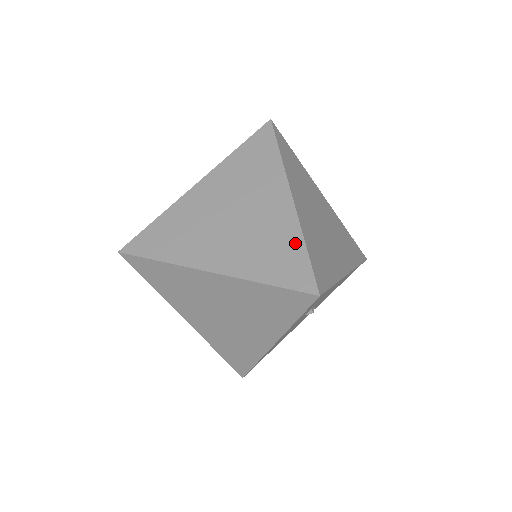
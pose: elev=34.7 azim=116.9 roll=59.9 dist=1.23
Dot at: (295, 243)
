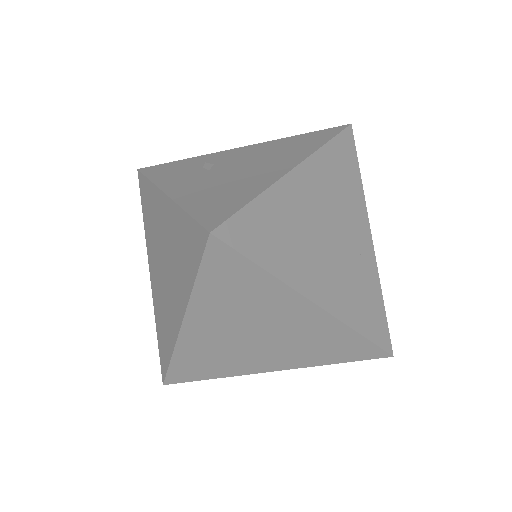
Dot at: (377, 293)
